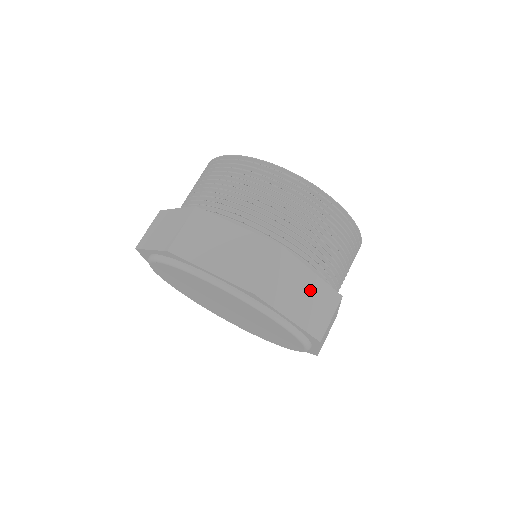
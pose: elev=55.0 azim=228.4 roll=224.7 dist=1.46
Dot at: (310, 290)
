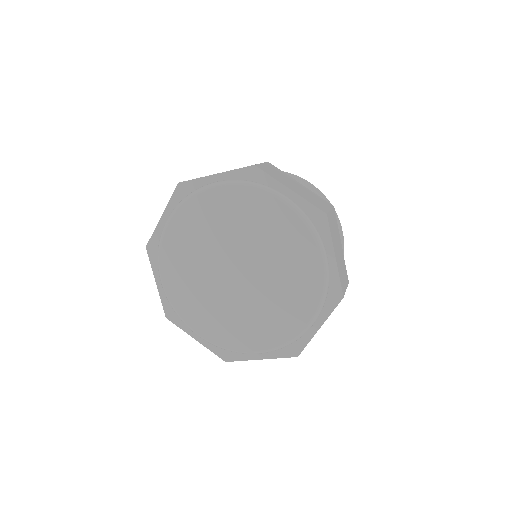
Dot at: (302, 188)
